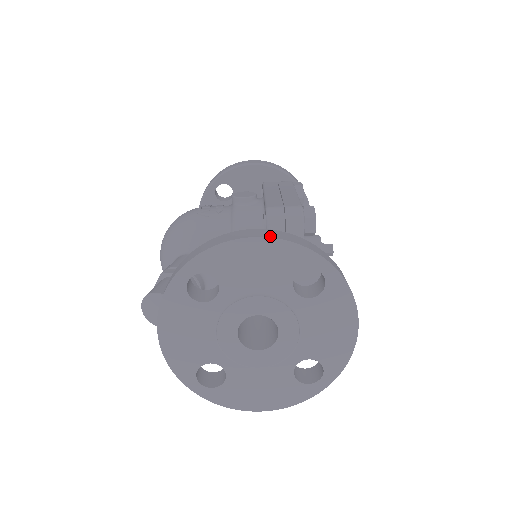
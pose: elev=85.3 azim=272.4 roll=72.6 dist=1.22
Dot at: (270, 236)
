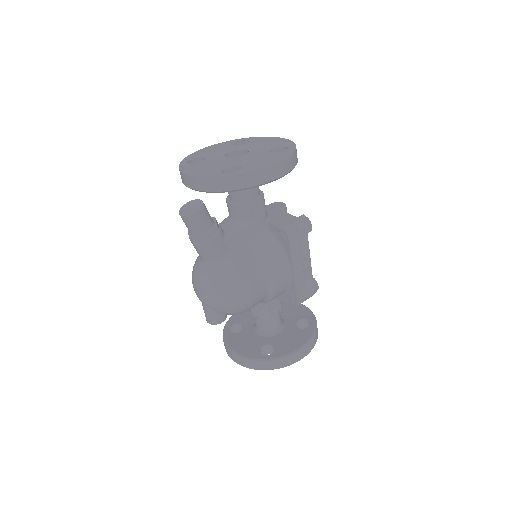
Dot at: occluded
